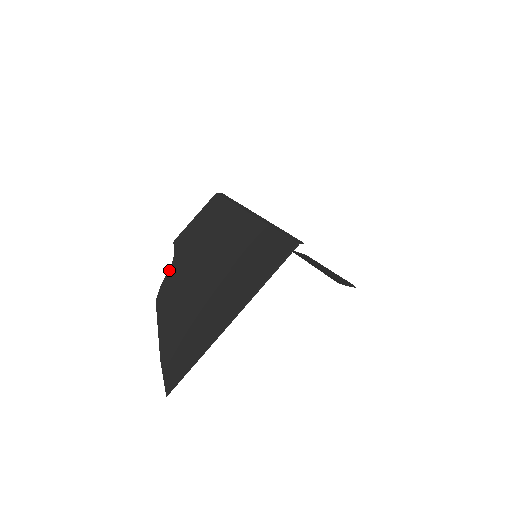
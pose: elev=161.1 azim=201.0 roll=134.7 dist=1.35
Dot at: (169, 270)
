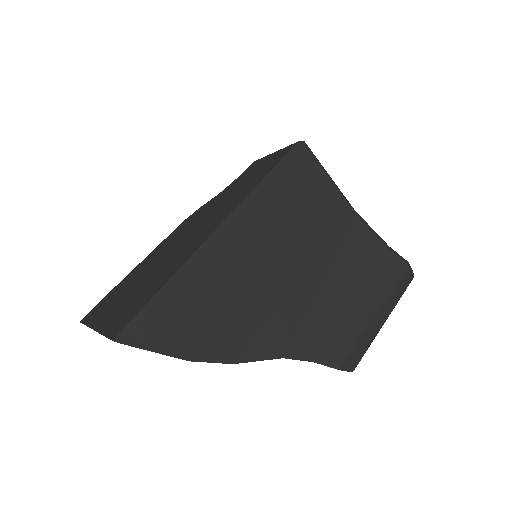
Dot at: (212, 199)
